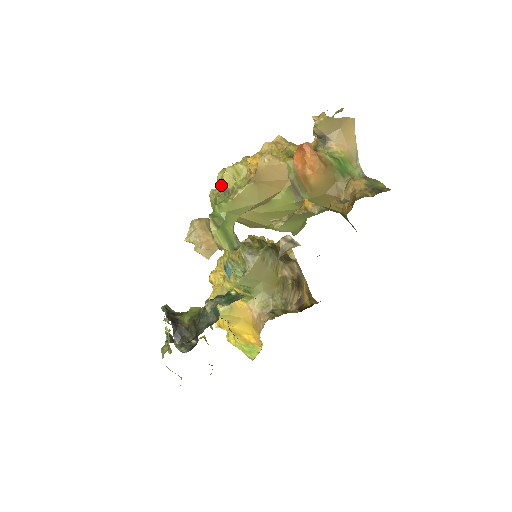
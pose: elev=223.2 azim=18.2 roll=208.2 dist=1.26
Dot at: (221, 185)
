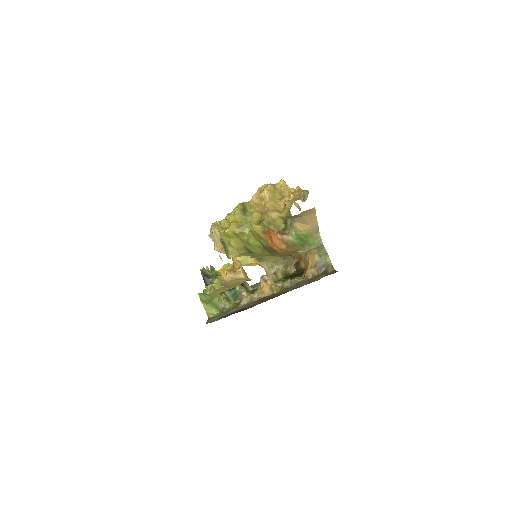
Dot at: occluded
